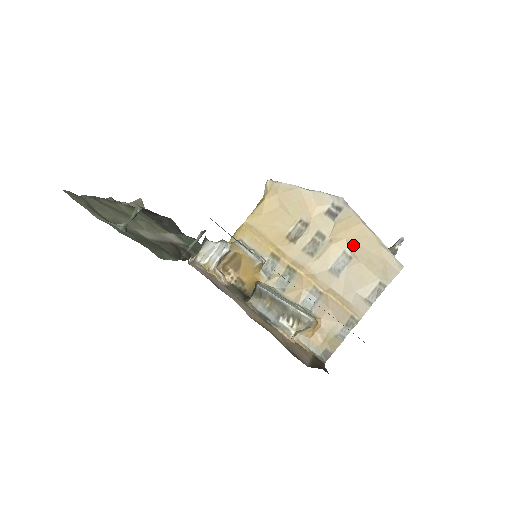
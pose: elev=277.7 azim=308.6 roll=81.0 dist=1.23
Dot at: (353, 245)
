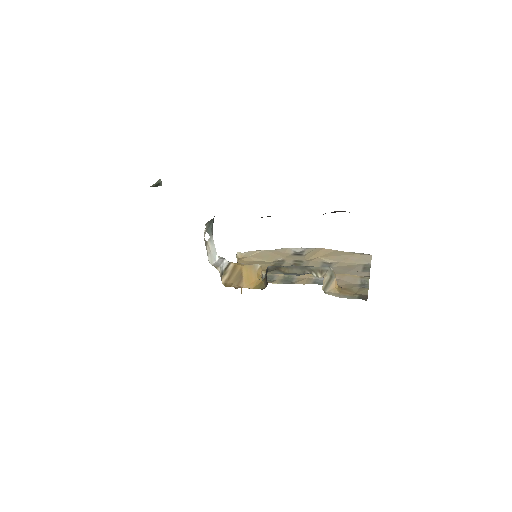
Dot at: (327, 257)
